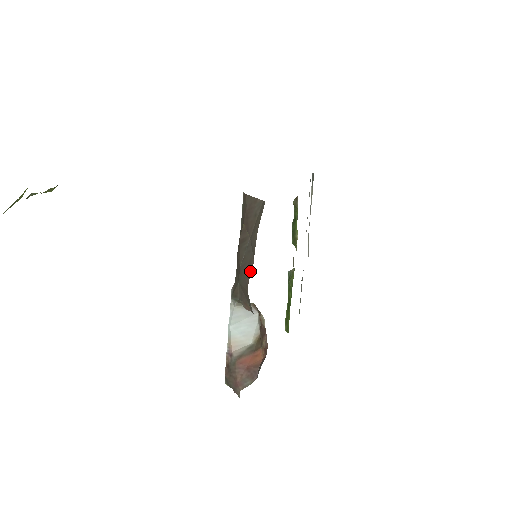
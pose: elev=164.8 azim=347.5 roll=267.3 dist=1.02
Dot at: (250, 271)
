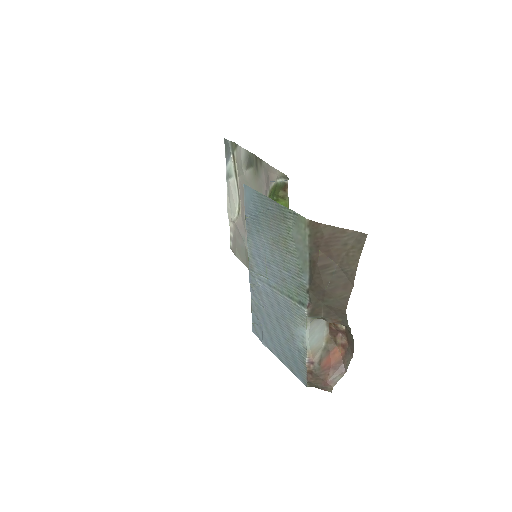
Dot at: (348, 294)
